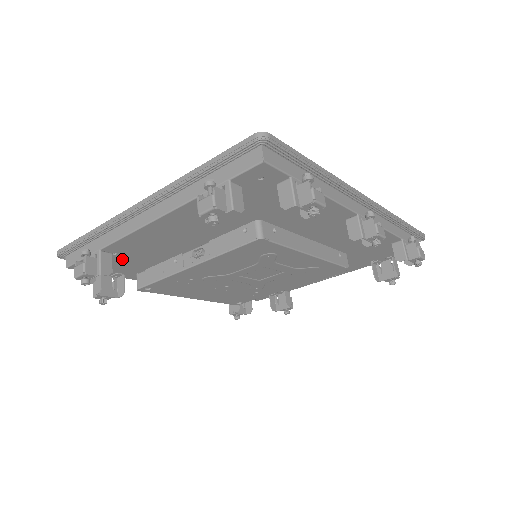
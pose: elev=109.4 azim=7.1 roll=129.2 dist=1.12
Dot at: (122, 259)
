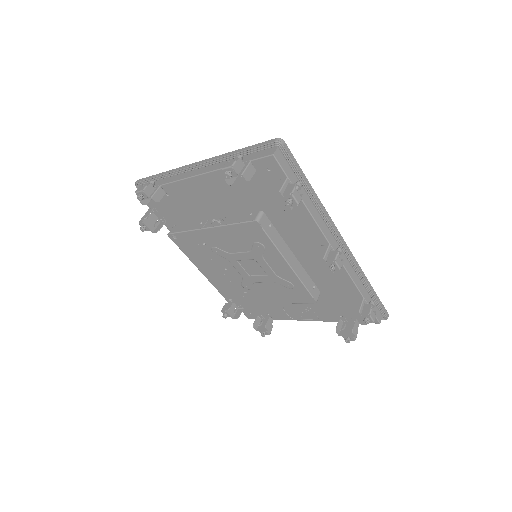
Dot at: (170, 203)
